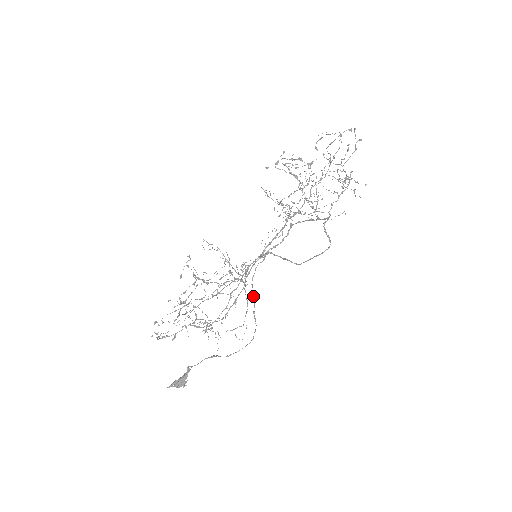
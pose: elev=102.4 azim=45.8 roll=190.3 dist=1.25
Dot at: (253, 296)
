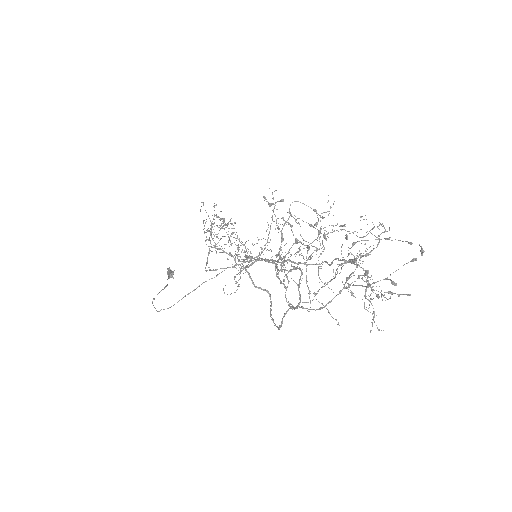
Dot at: (199, 285)
